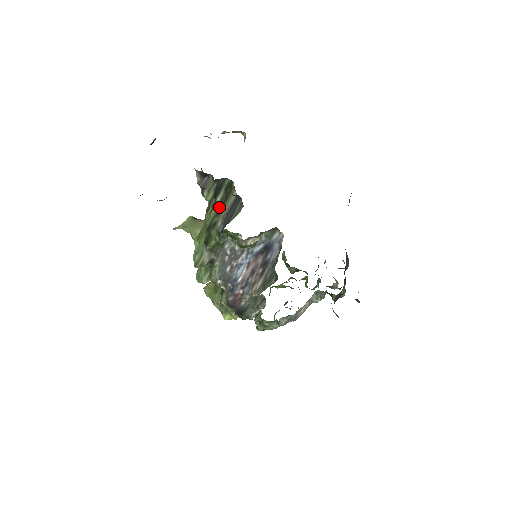
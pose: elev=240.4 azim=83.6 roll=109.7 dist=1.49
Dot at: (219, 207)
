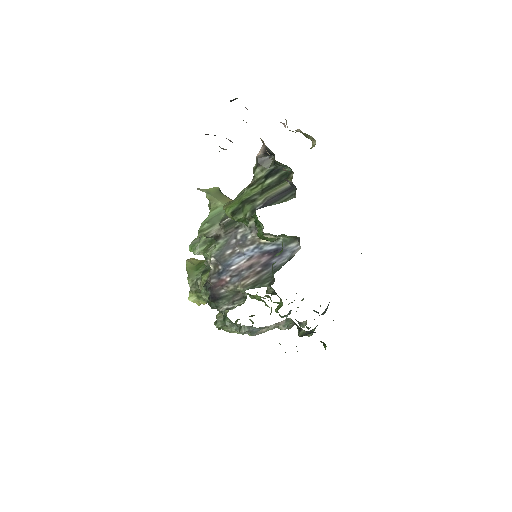
Dot at: (265, 188)
